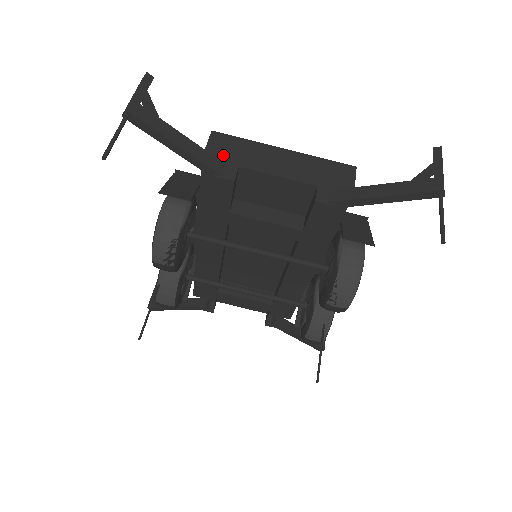
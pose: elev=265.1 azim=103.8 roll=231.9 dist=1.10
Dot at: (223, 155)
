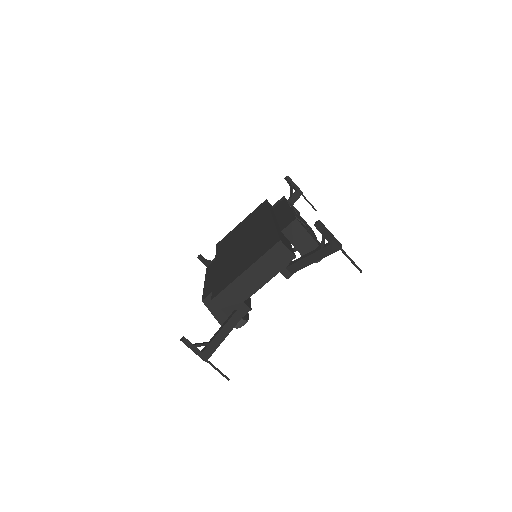
Dot at: (232, 305)
